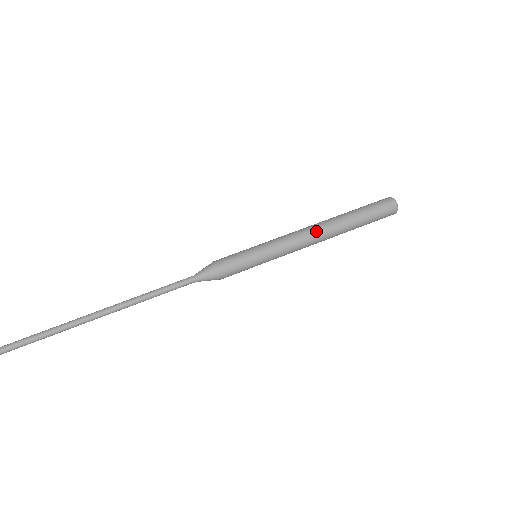
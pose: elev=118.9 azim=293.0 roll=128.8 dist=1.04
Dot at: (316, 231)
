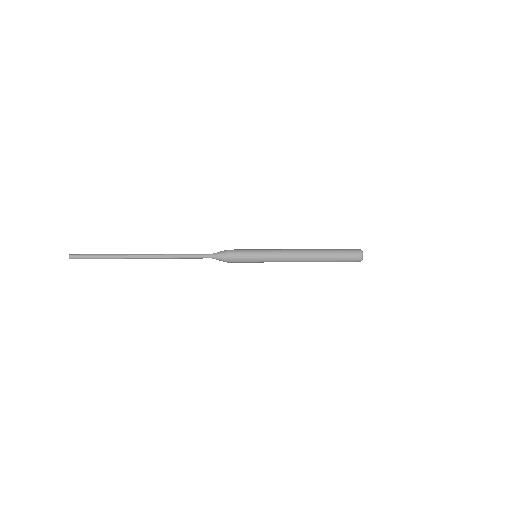
Dot at: (300, 252)
